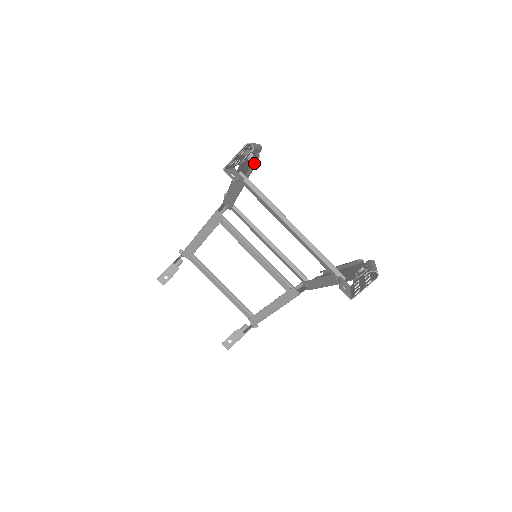
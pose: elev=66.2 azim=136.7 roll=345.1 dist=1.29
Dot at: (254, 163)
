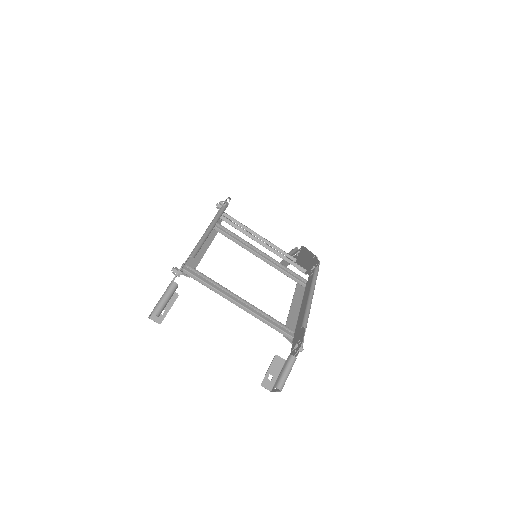
Dot at: (200, 245)
